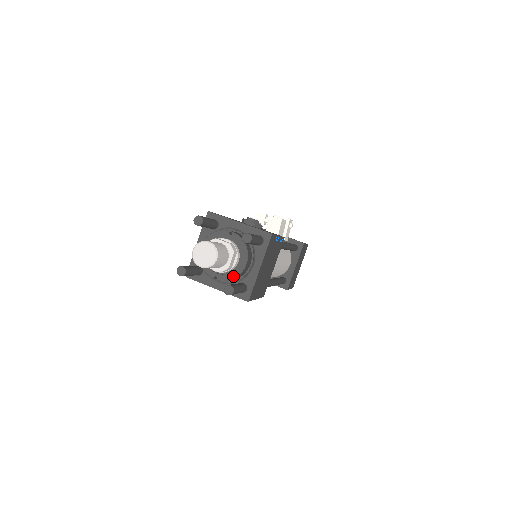
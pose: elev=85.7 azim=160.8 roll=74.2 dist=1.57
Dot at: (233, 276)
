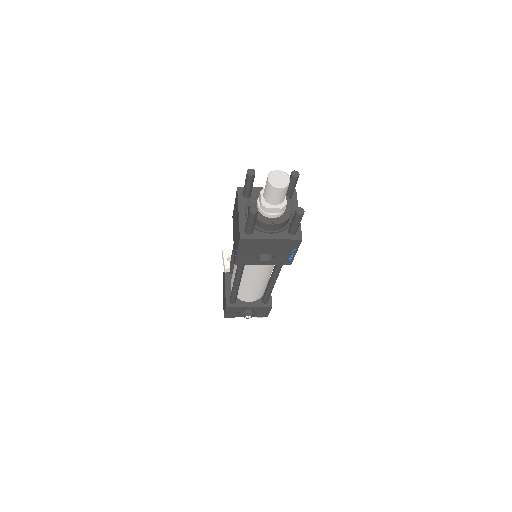
Dot at: (287, 217)
